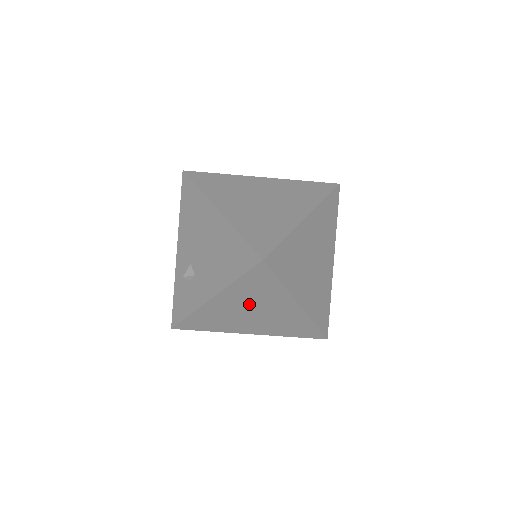
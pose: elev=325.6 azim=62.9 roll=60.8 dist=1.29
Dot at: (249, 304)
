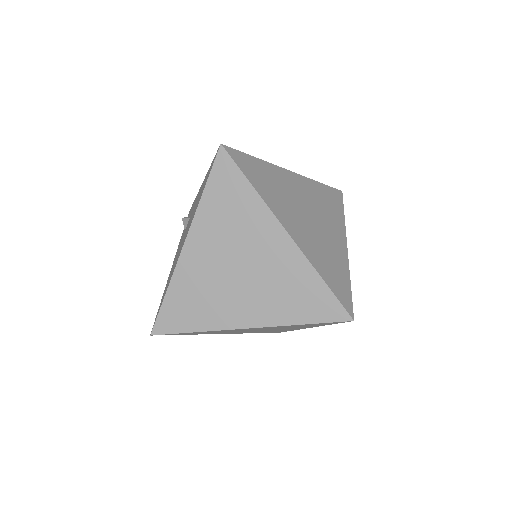
Dot at: occluded
